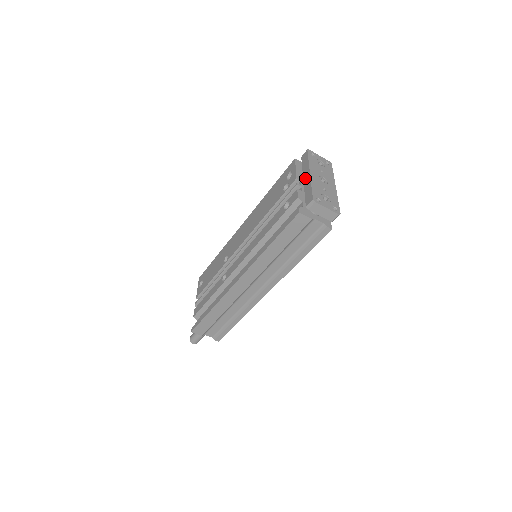
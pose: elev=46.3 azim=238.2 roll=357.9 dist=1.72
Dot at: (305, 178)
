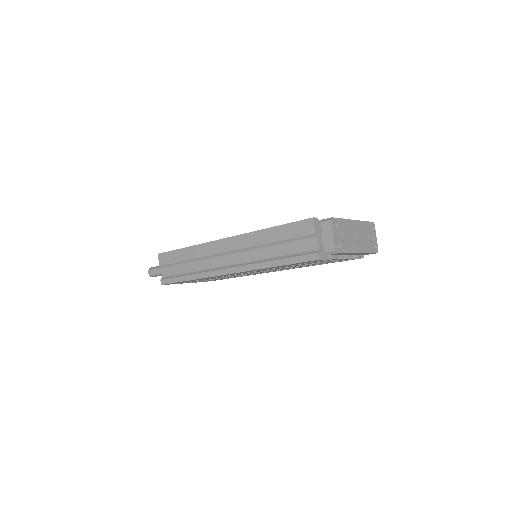
Dot at: occluded
